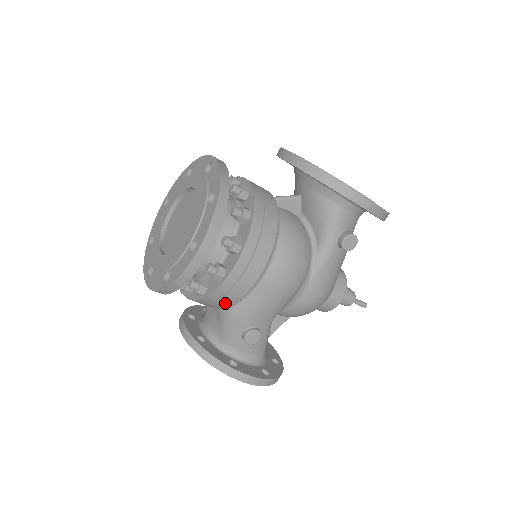
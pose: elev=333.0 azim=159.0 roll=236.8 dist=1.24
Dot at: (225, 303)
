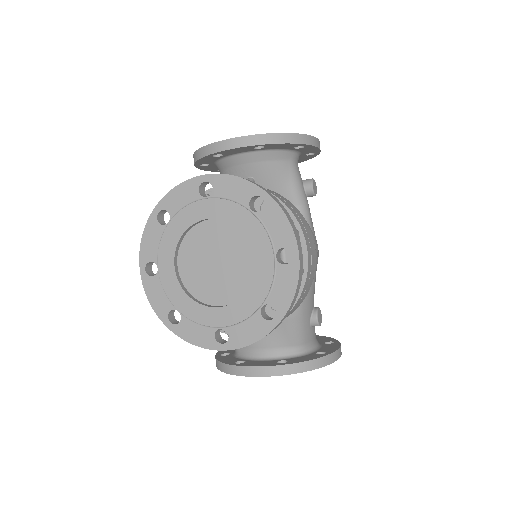
Dot at: (302, 300)
